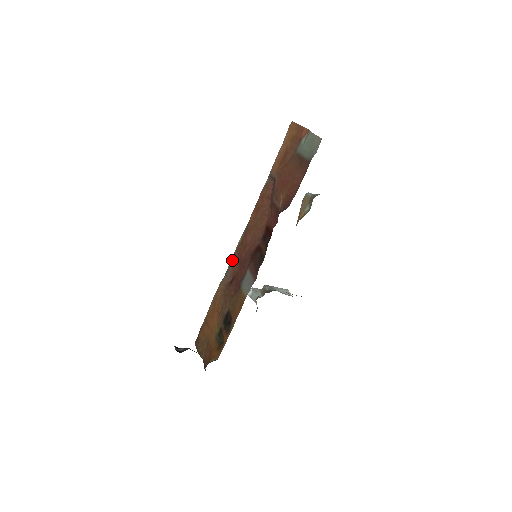
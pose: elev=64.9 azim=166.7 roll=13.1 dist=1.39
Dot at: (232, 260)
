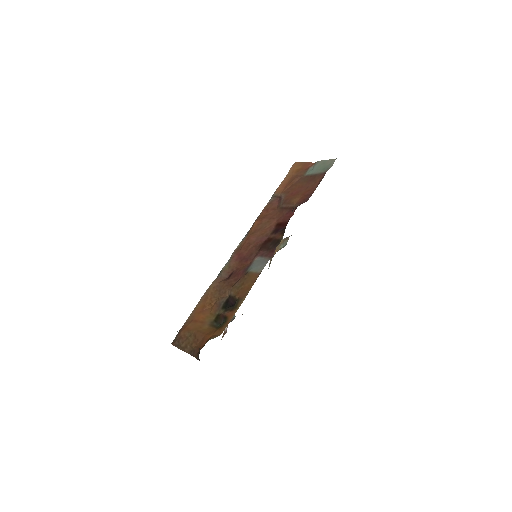
Dot at: (228, 262)
